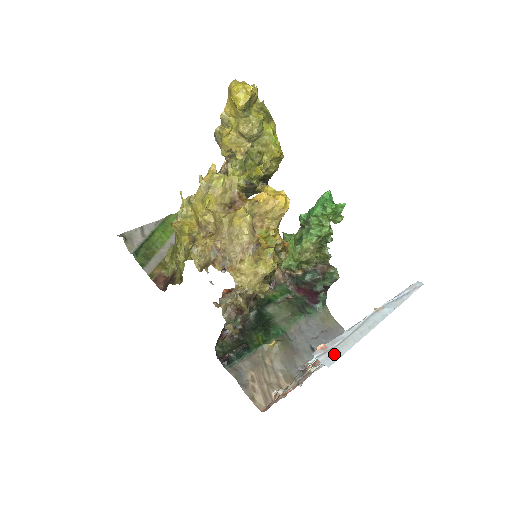
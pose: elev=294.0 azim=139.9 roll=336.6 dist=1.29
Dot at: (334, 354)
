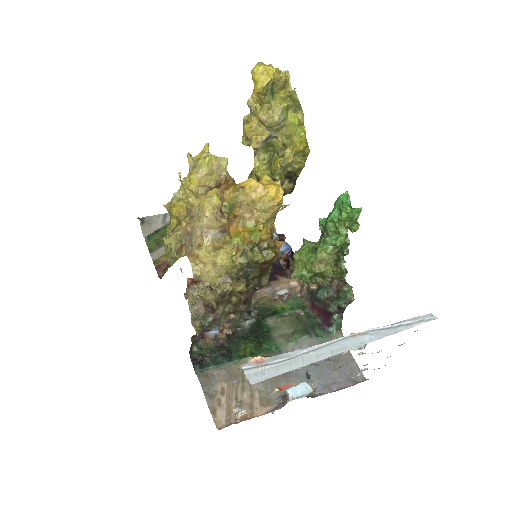
Dot at: (268, 371)
